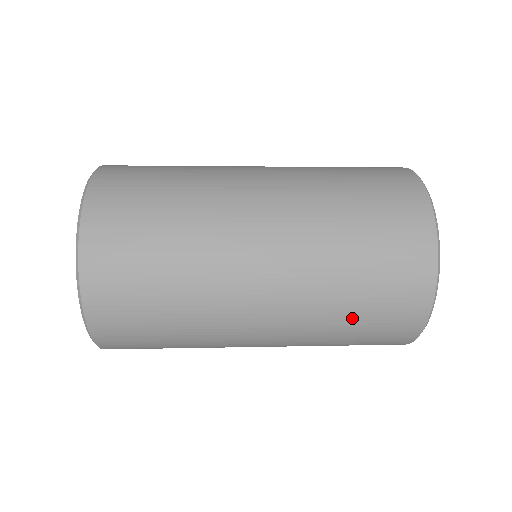
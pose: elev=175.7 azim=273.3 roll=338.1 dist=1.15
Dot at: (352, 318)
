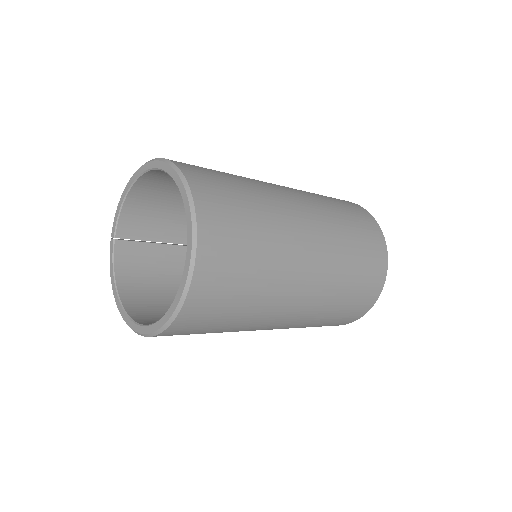
Dot at: (352, 284)
